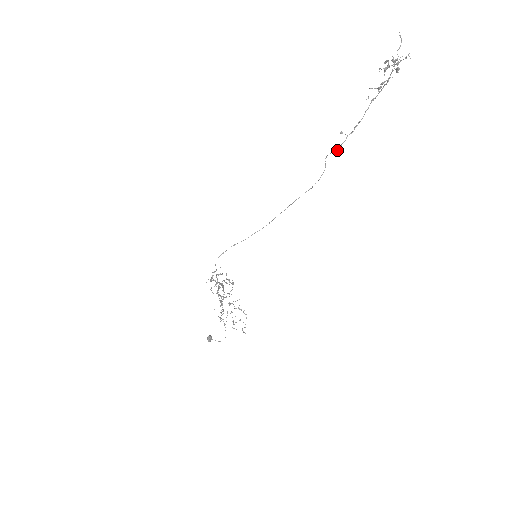
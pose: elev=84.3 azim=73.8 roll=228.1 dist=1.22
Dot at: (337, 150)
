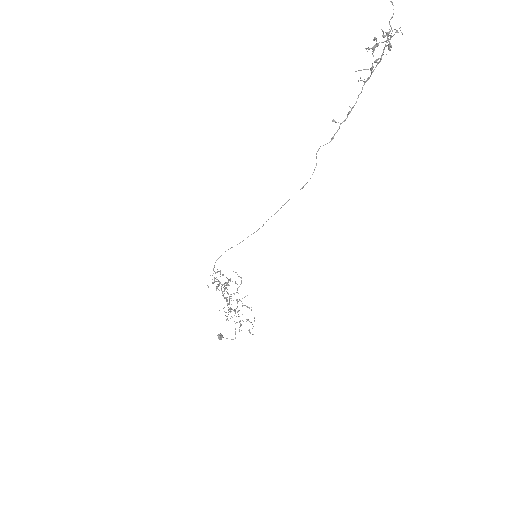
Dot at: (330, 141)
